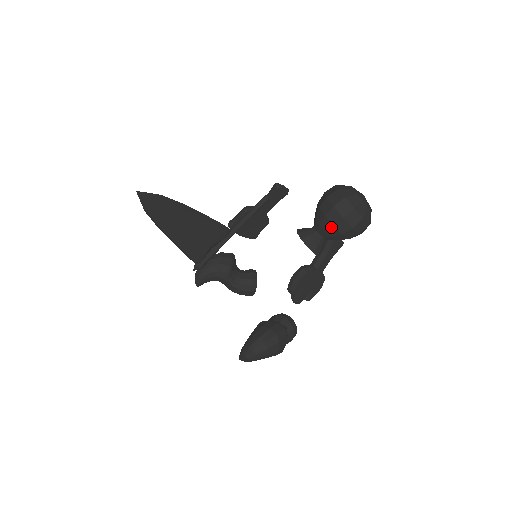
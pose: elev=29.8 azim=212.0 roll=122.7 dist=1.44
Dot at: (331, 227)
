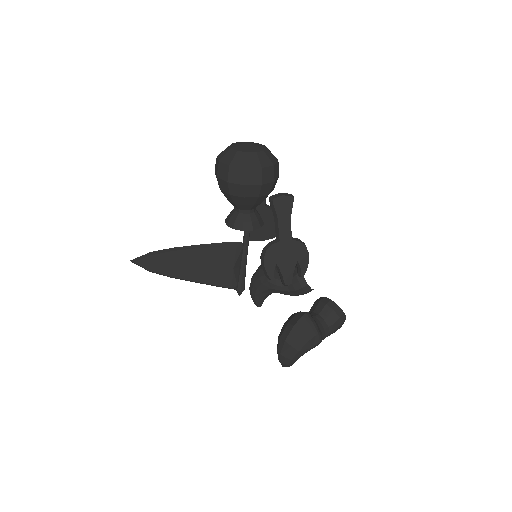
Dot at: (231, 197)
